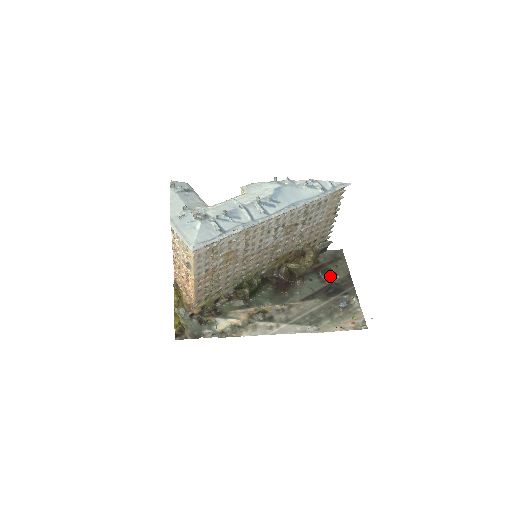
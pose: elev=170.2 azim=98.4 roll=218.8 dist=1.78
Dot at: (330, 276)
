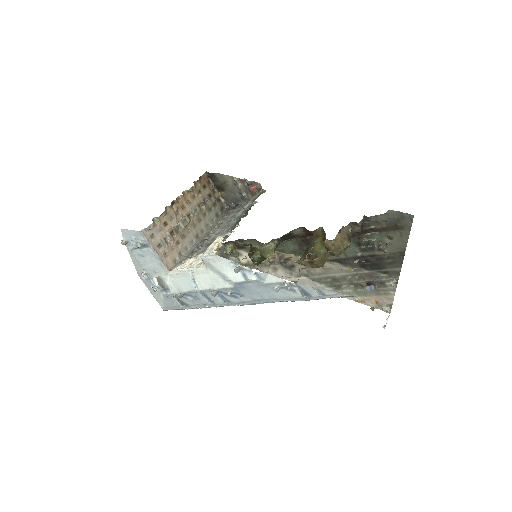
Dot at: (372, 251)
